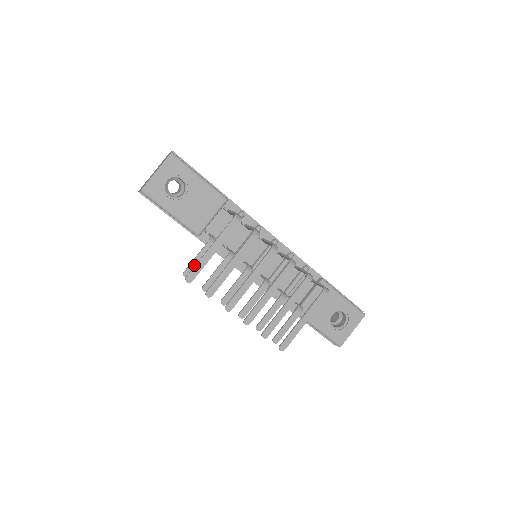
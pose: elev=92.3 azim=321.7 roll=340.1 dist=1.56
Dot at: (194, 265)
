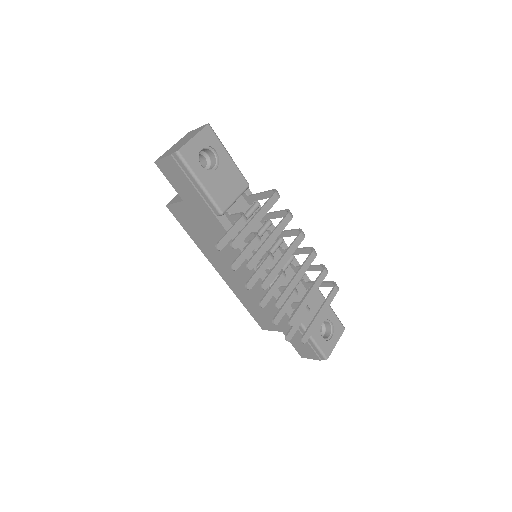
Dot at: (227, 238)
